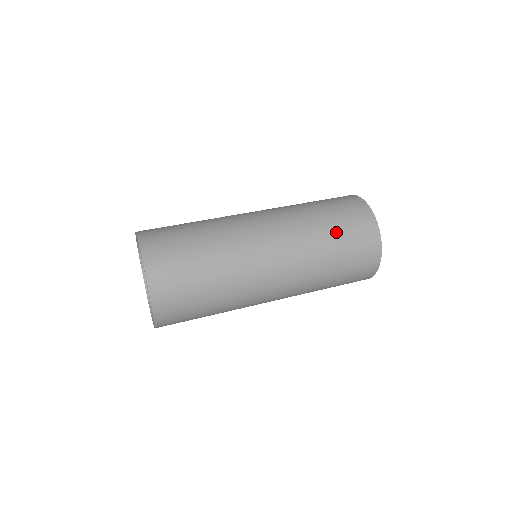
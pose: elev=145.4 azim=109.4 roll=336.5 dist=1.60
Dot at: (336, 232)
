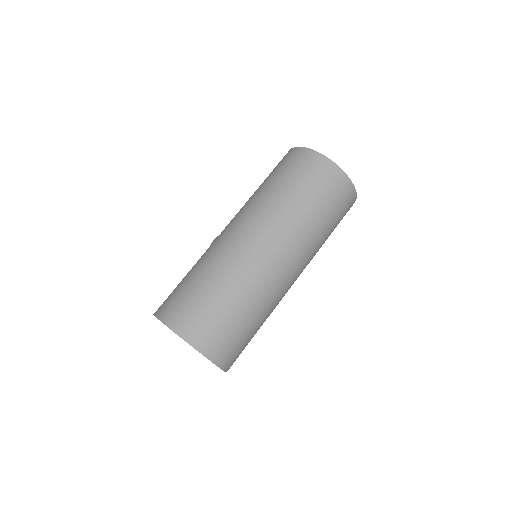
Dot at: (303, 193)
